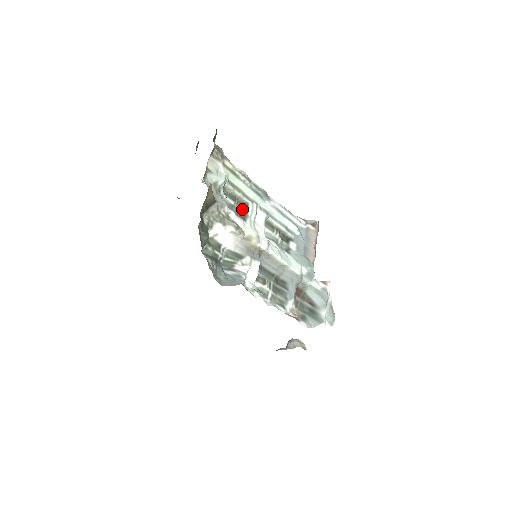
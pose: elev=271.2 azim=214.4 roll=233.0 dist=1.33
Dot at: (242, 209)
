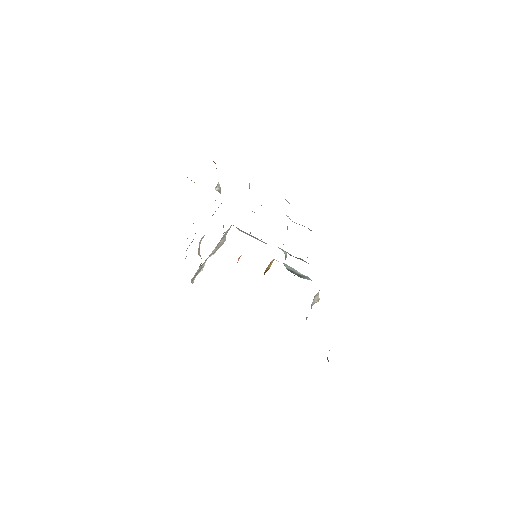
Dot at: occluded
